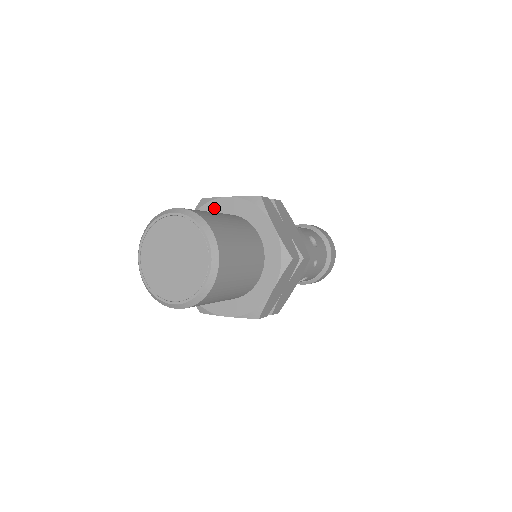
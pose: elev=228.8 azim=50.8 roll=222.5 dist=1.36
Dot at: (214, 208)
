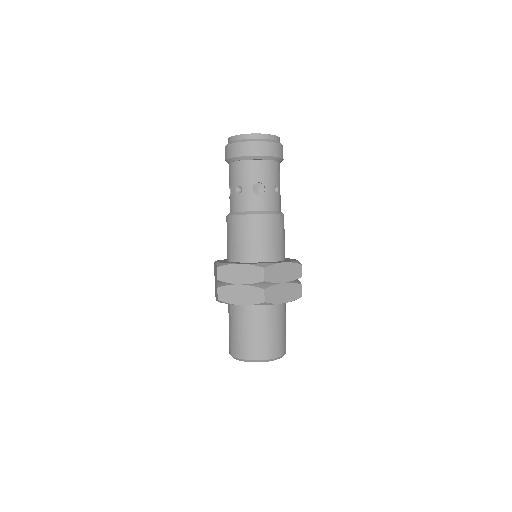
Dot at: occluded
